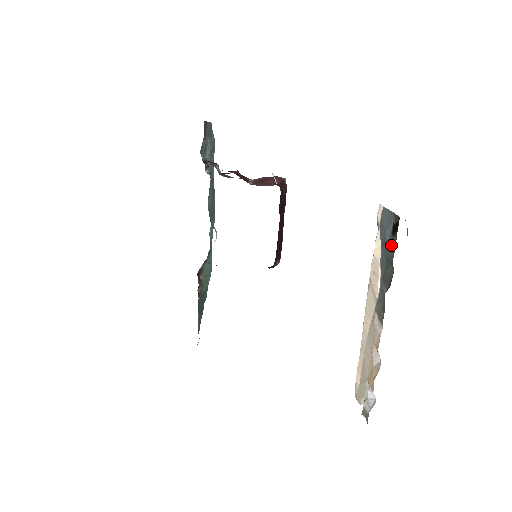
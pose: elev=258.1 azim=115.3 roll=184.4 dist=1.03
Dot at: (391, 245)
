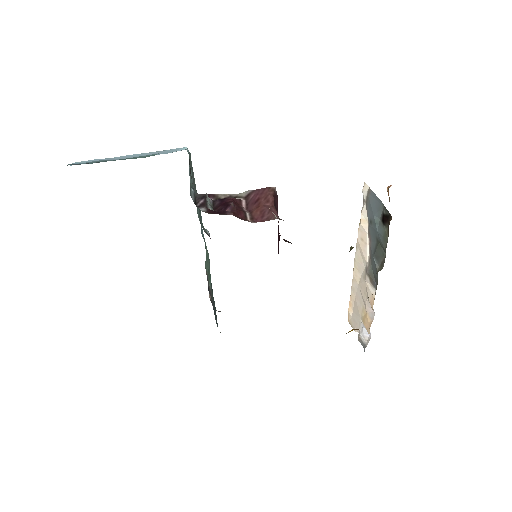
Dot at: (382, 233)
